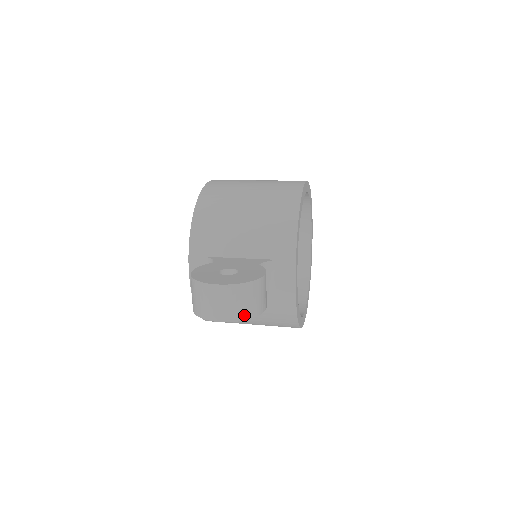
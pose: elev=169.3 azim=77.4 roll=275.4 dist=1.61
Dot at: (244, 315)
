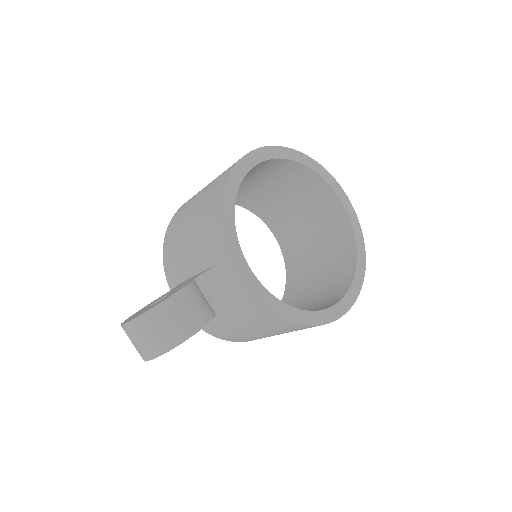
Dot at: (162, 347)
